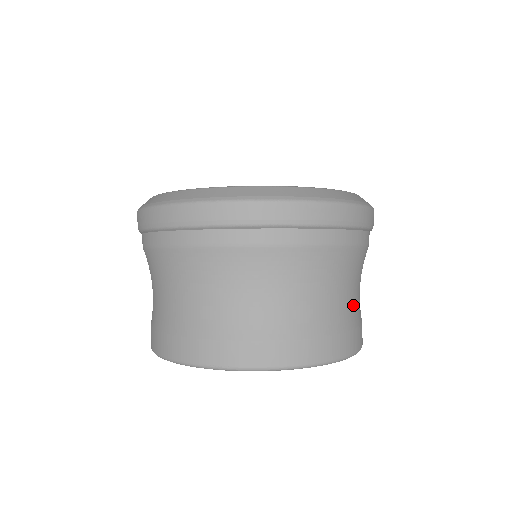
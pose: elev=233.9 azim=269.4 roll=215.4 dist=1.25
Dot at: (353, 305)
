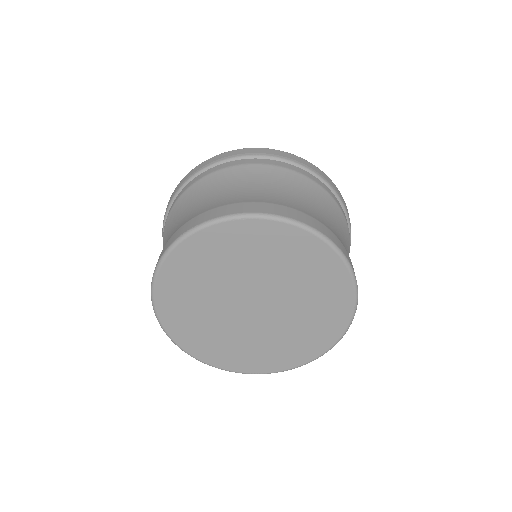
Dot at: (318, 214)
